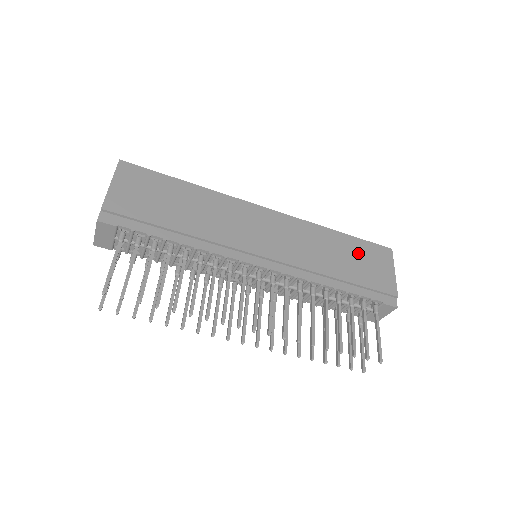
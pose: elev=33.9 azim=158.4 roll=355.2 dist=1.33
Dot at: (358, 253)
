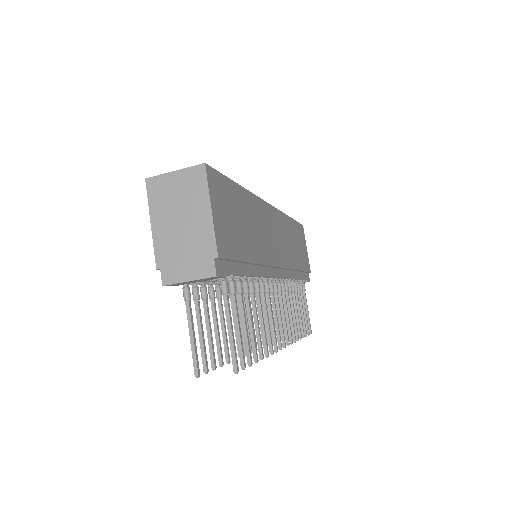
Dot at: (298, 238)
